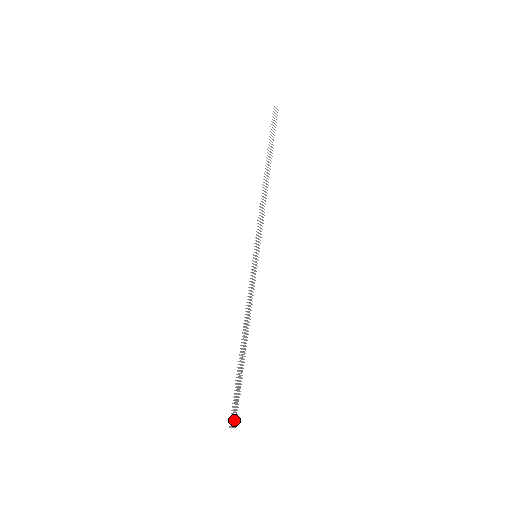
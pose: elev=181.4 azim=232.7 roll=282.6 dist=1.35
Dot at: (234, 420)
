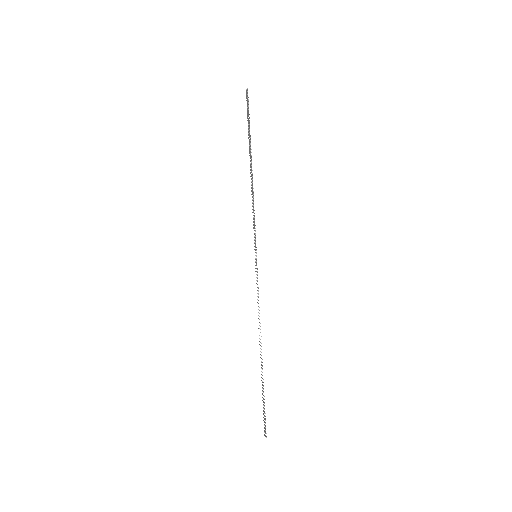
Dot at: occluded
